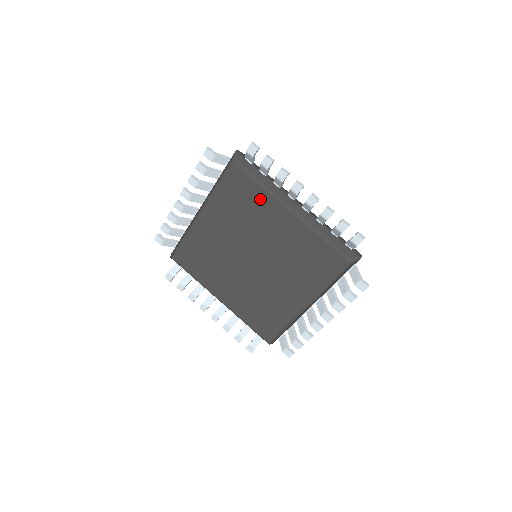
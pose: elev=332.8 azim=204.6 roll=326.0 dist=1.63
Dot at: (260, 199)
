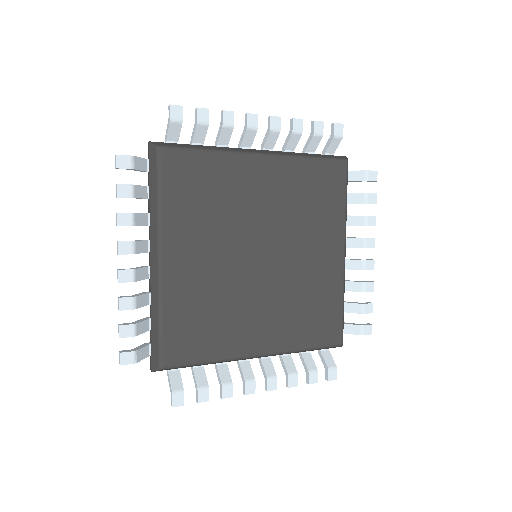
Dot at: (222, 170)
